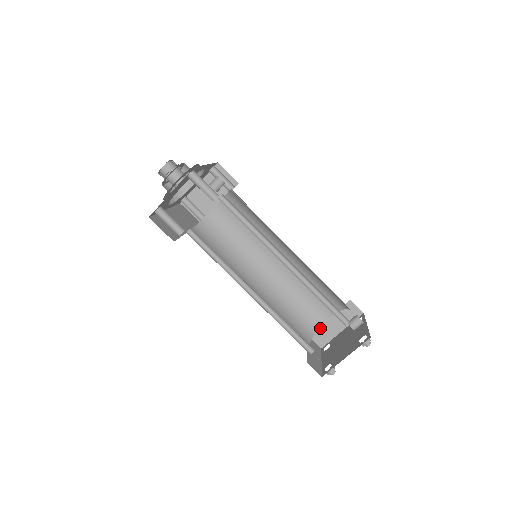
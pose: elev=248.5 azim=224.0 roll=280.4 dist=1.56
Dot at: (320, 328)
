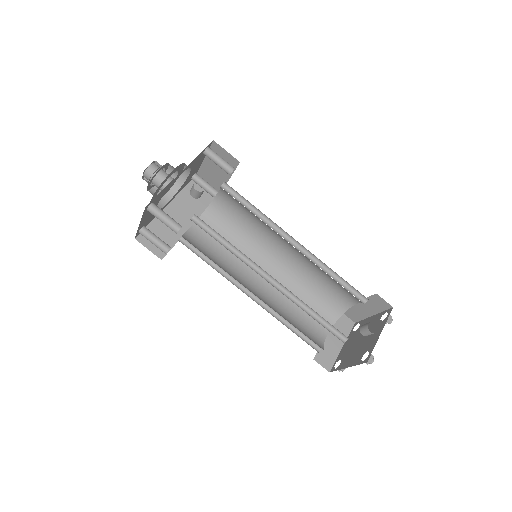
Dot at: (350, 308)
